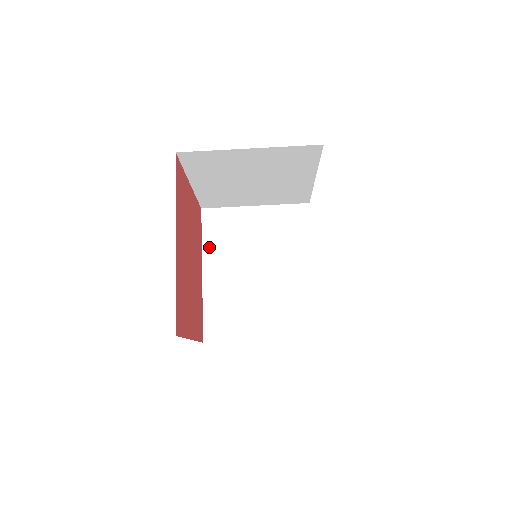
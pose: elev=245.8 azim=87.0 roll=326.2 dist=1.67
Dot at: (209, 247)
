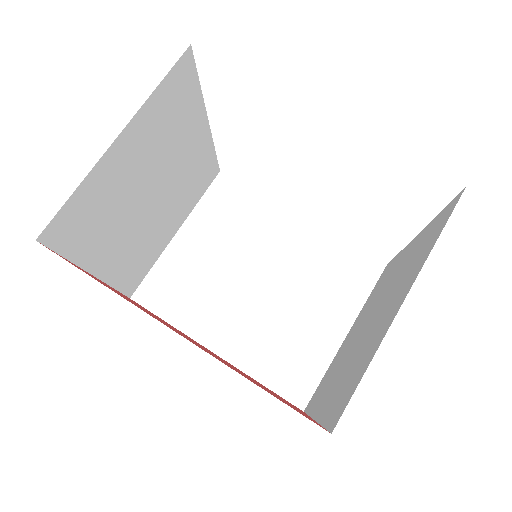
Dot at: (186, 322)
